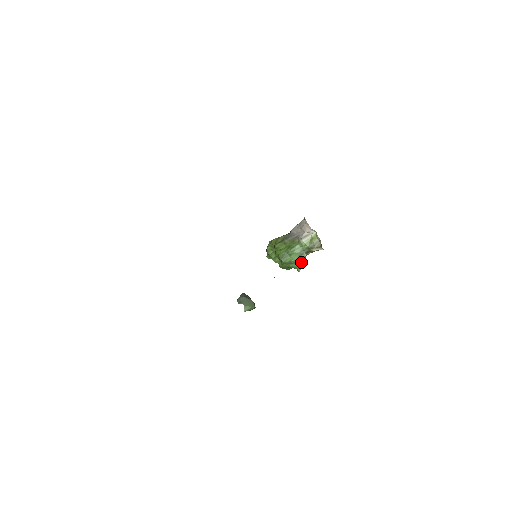
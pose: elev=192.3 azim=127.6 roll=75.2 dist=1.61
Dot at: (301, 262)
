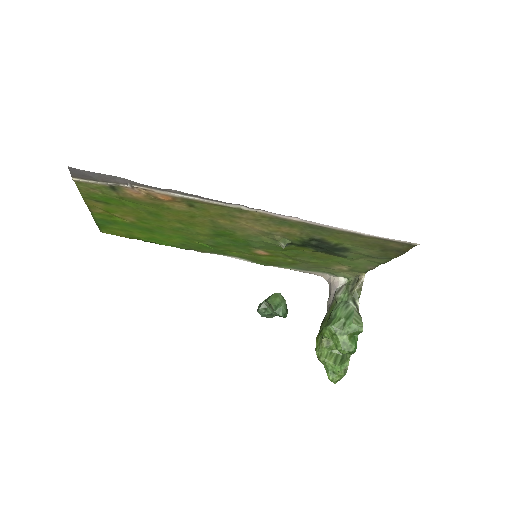
Dot at: (355, 316)
